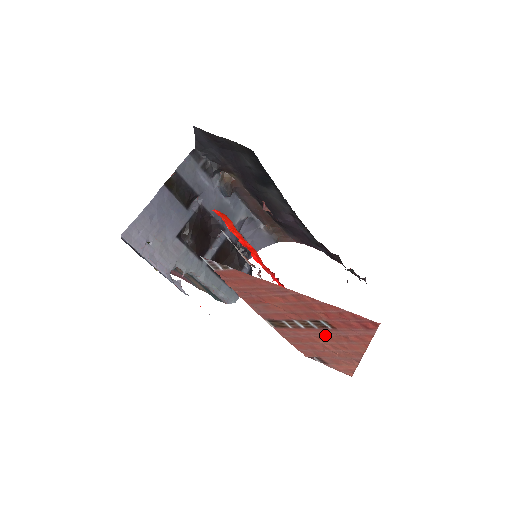
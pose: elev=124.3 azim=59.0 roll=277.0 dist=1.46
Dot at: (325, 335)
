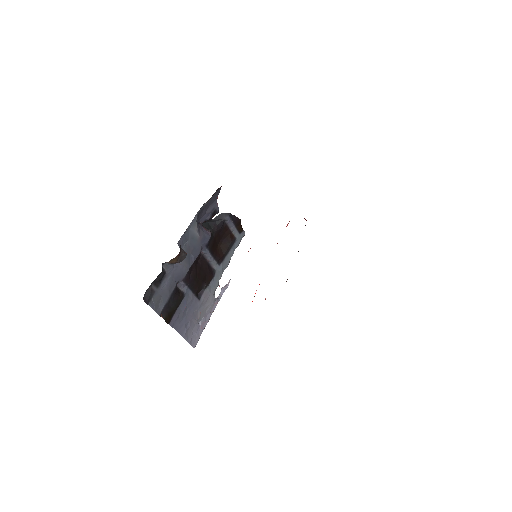
Dot at: occluded
